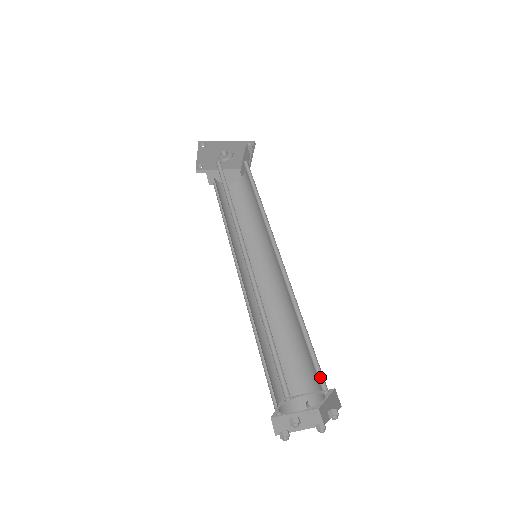
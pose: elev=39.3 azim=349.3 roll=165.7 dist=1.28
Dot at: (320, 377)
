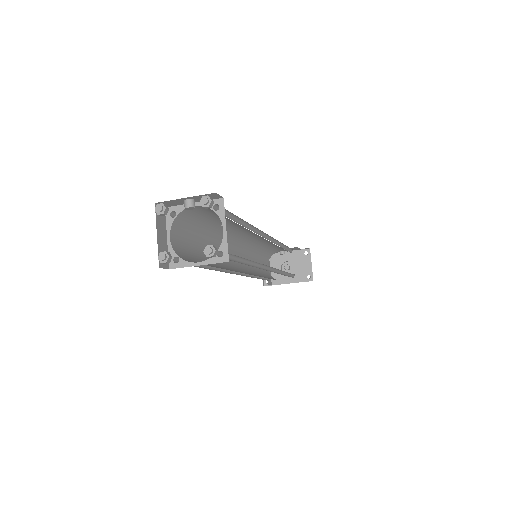
Dot at: occluded
